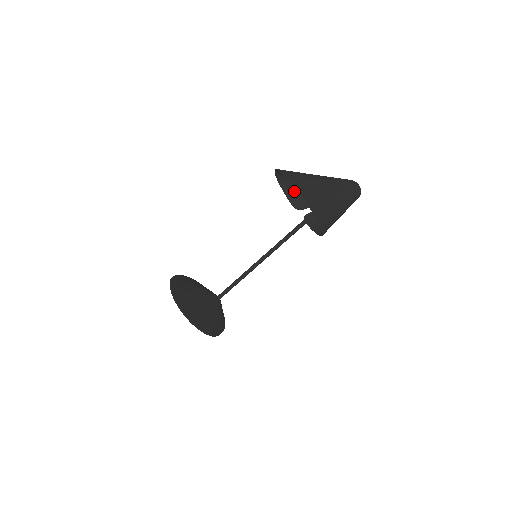
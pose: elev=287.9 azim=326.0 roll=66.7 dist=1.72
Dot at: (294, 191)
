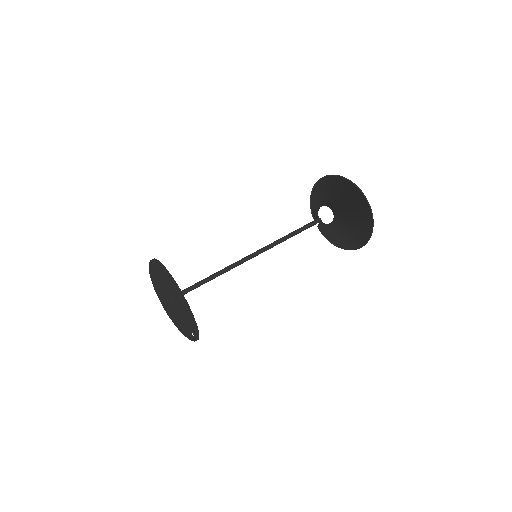
Dot at: (312, 200)
